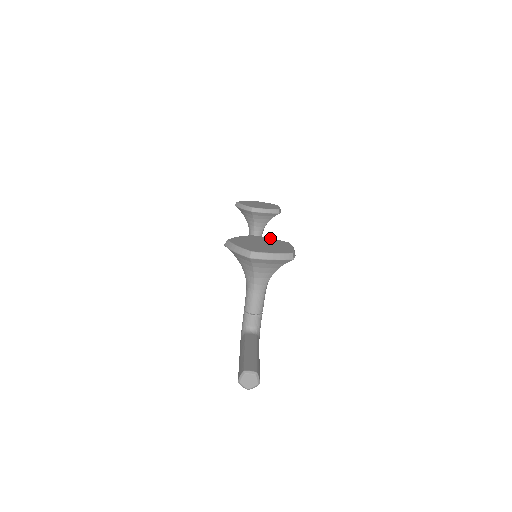
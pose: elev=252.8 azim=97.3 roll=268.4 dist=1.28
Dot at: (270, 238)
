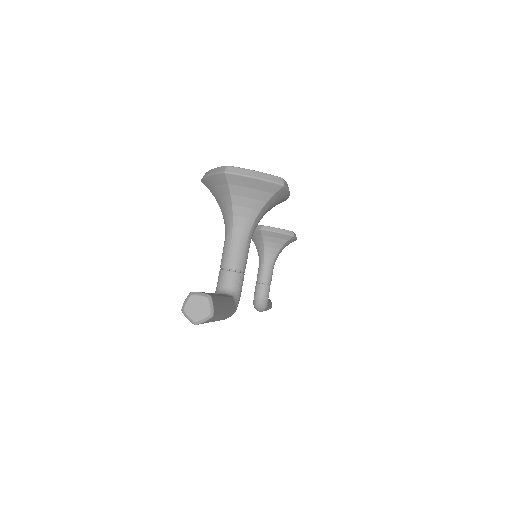
Dot at: occluded
